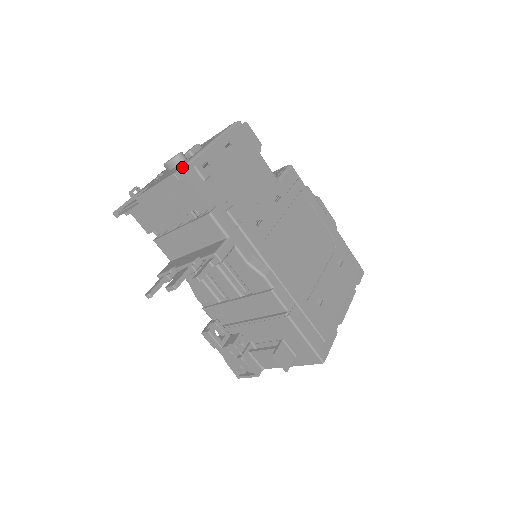
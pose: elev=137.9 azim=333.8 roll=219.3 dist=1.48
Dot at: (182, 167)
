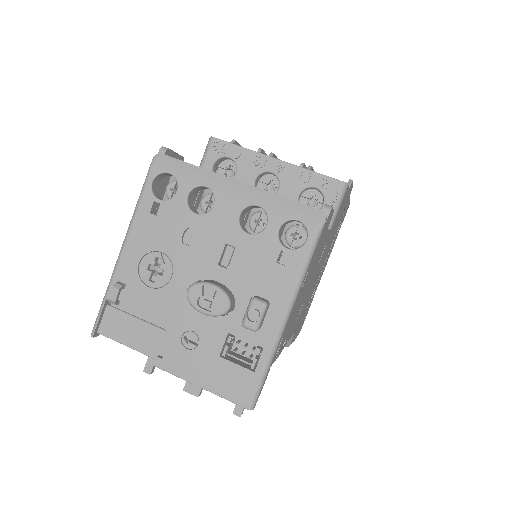
Dot at: (259, 390)
